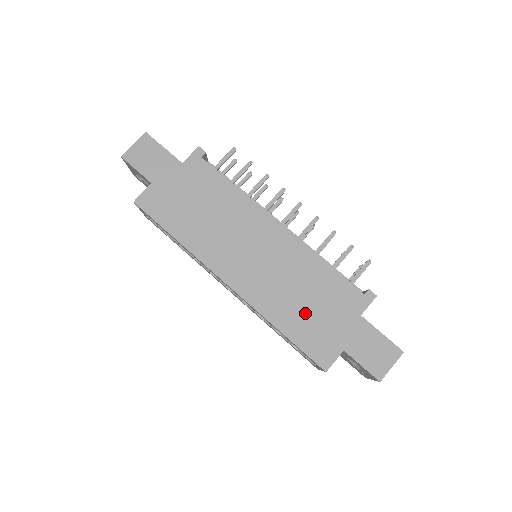
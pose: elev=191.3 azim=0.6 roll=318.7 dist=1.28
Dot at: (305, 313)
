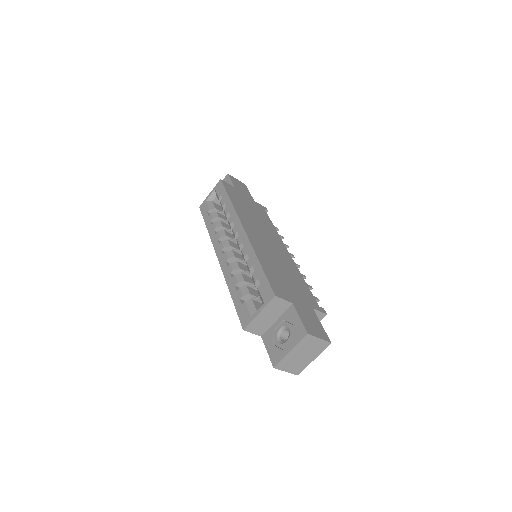
Dot at: (280, 274)
